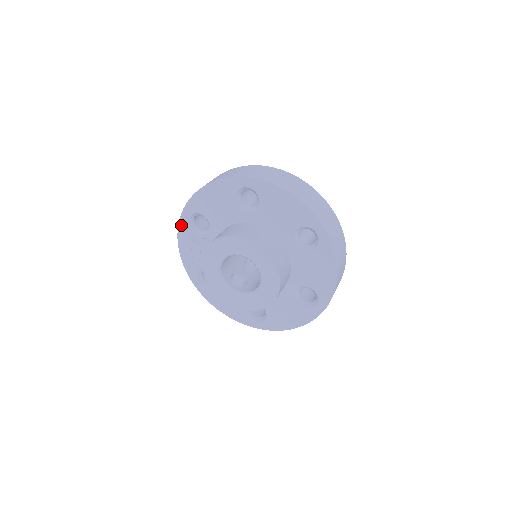
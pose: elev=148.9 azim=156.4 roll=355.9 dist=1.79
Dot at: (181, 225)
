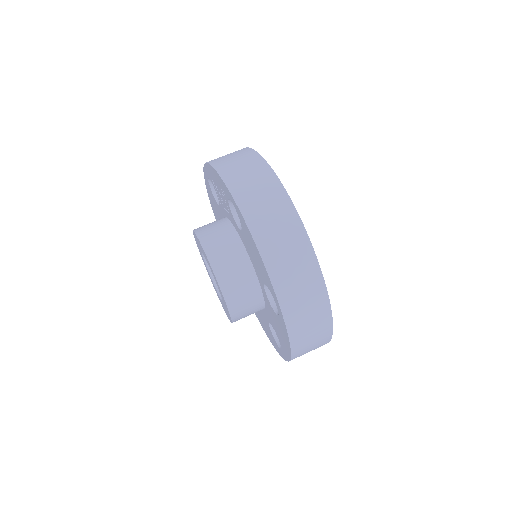
Dot at: (224, 184)
